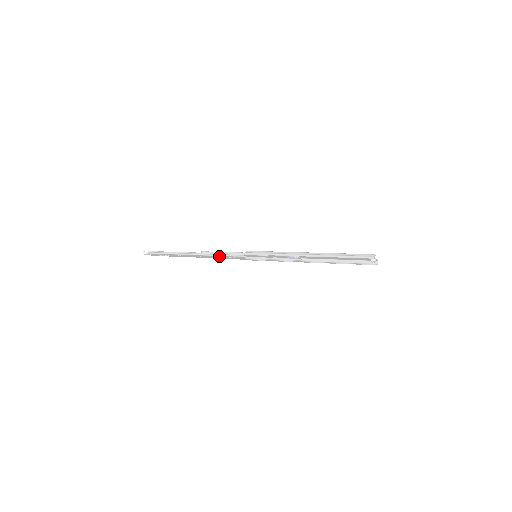
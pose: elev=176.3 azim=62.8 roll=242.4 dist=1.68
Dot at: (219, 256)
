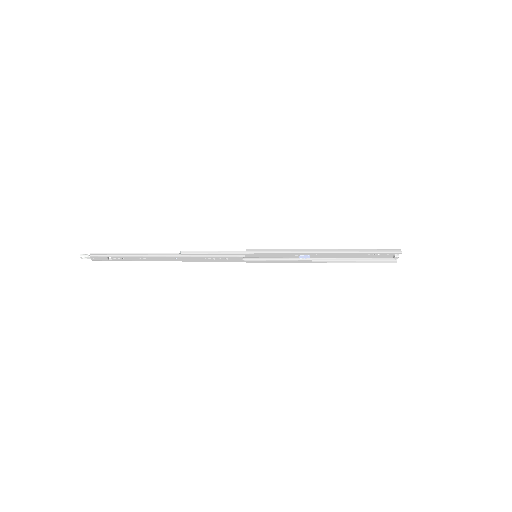
Dot at: (205, 257)
